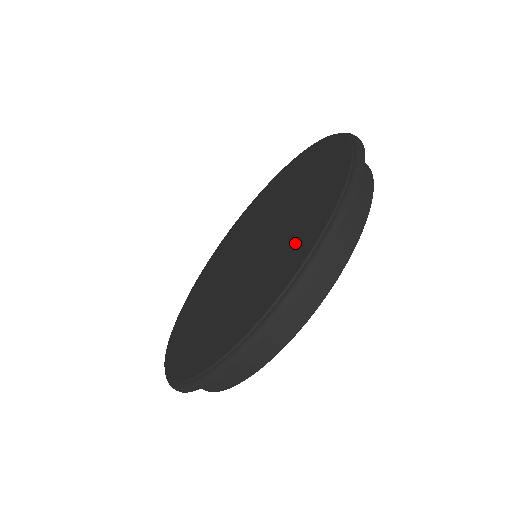
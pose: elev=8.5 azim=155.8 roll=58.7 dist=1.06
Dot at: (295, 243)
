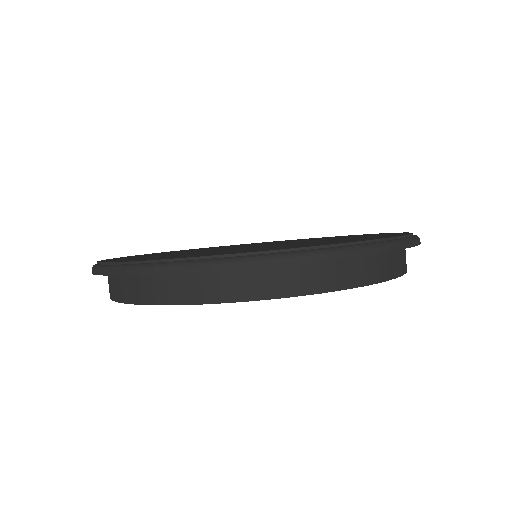
Dot at: (358, 238)
